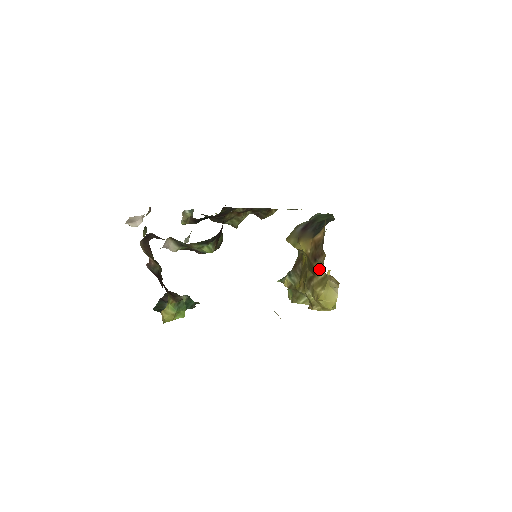
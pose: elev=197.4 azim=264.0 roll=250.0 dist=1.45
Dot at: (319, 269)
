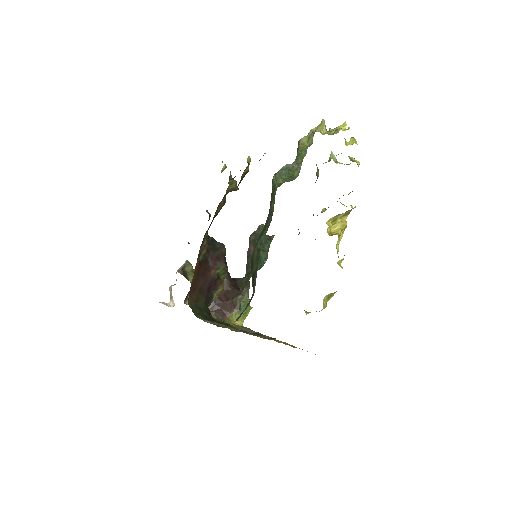
Dot at: occluded
